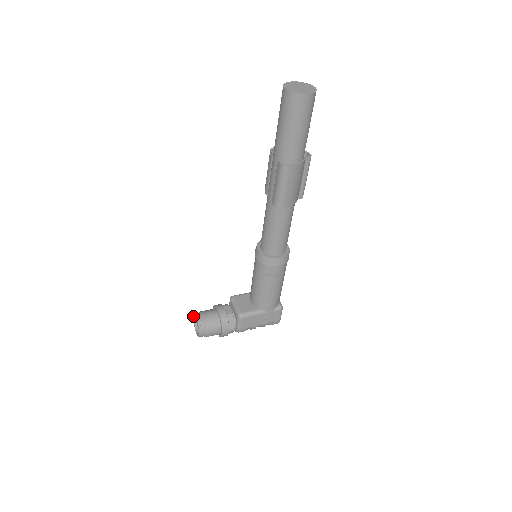
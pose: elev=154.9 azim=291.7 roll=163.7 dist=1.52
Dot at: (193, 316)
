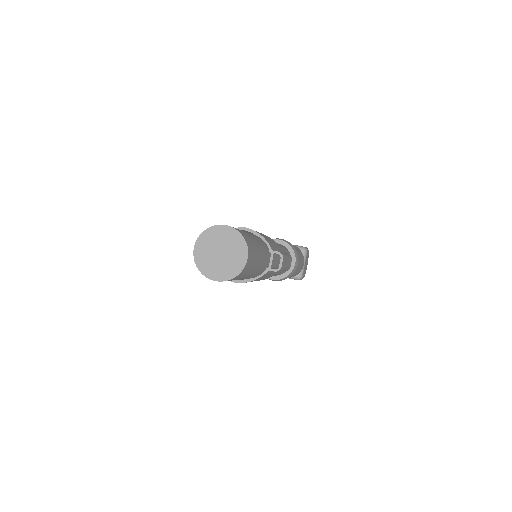
Dot at: occluded
